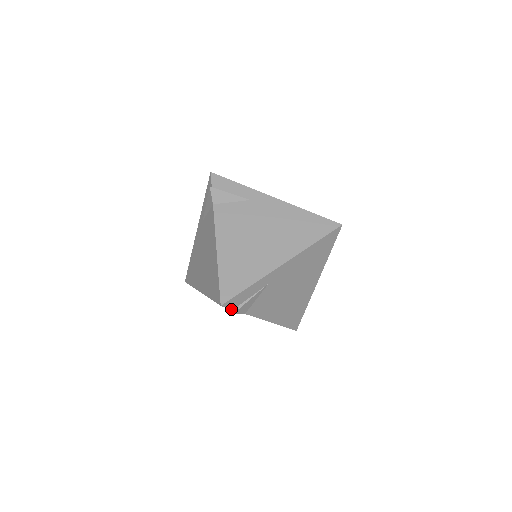
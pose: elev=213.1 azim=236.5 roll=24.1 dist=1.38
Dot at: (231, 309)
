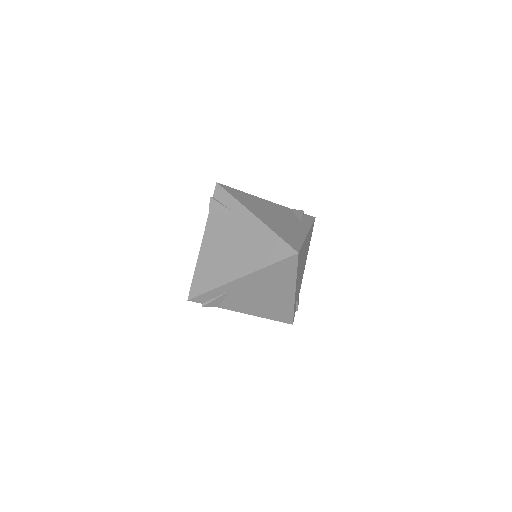
Dot at: occluded
